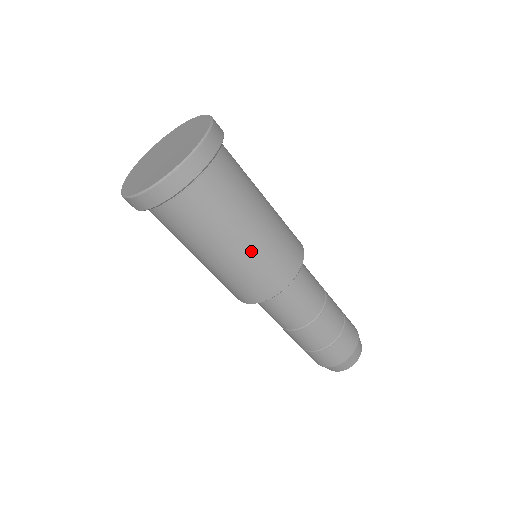
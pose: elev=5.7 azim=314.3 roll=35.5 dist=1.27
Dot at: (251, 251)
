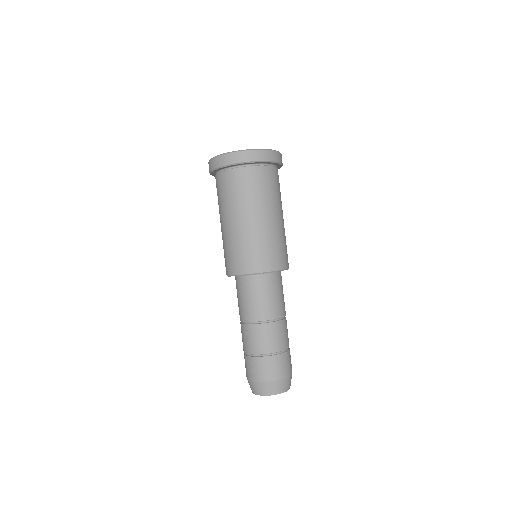
Dot at: (252, 230)
